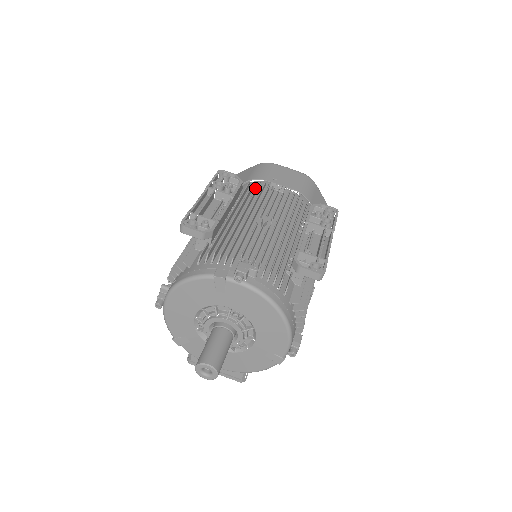
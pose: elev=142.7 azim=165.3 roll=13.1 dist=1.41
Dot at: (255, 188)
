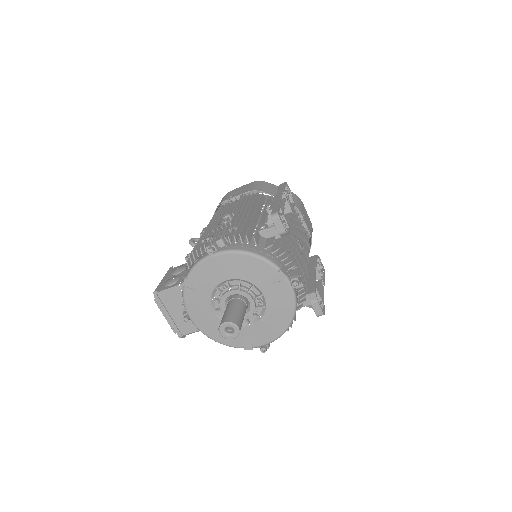
Dot at: occluded
